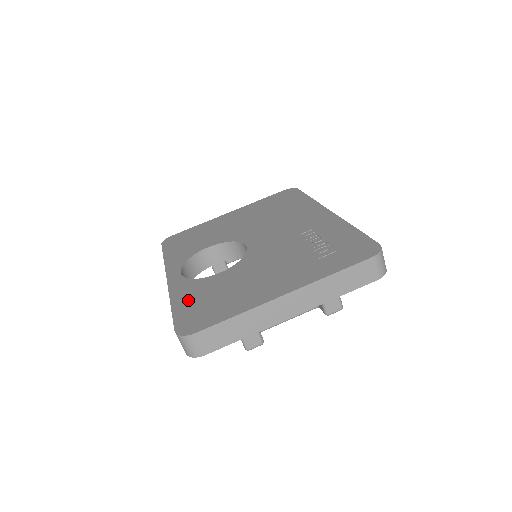
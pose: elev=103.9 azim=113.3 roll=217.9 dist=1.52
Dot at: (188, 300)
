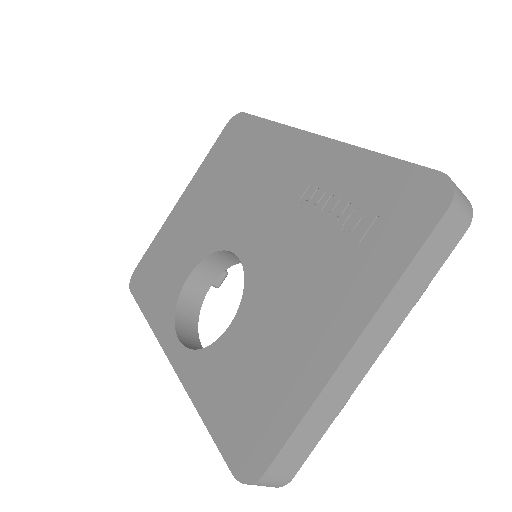
Dot at: (217, 398)
